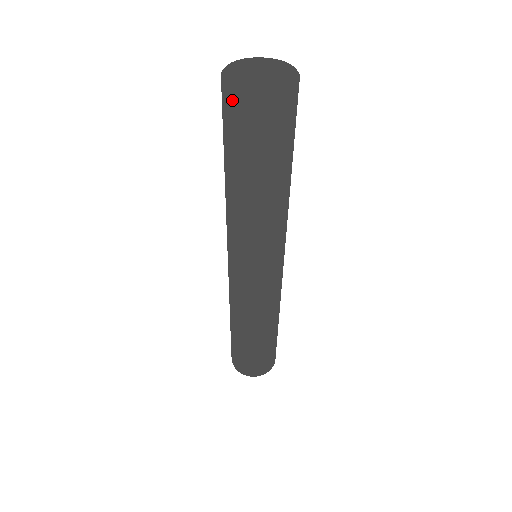
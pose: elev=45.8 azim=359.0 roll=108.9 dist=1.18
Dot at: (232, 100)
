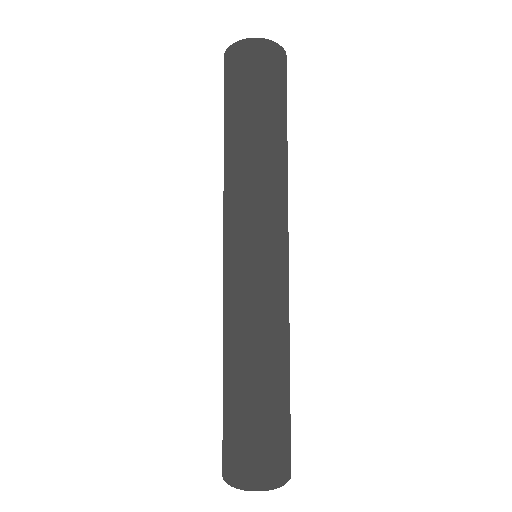
Dot at: (240, 52)
